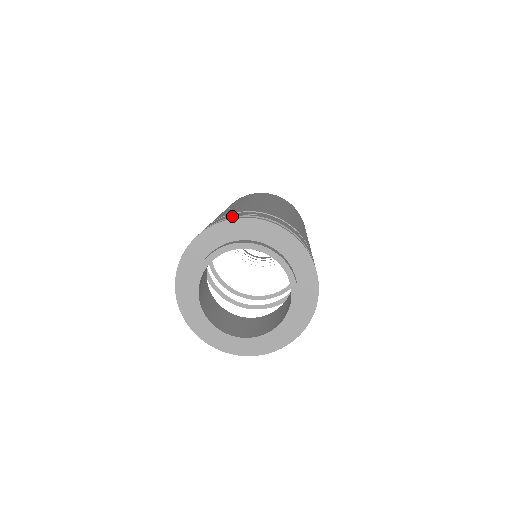
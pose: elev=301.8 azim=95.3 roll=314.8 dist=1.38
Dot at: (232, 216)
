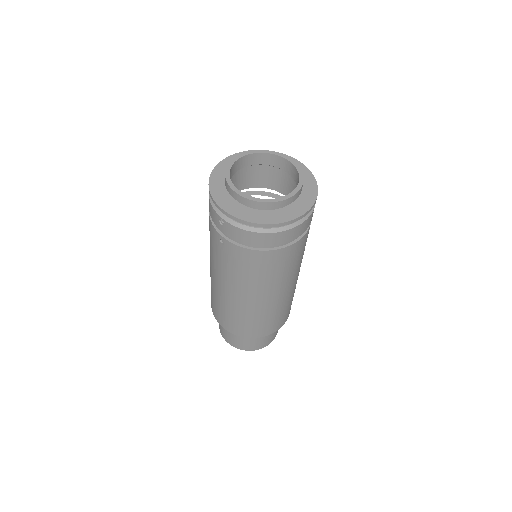
Dot at: occluded
